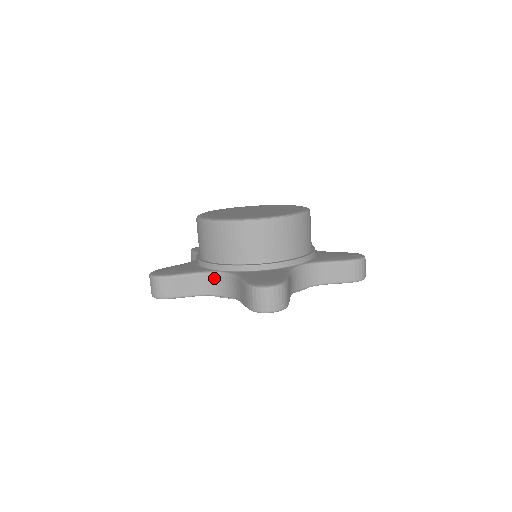
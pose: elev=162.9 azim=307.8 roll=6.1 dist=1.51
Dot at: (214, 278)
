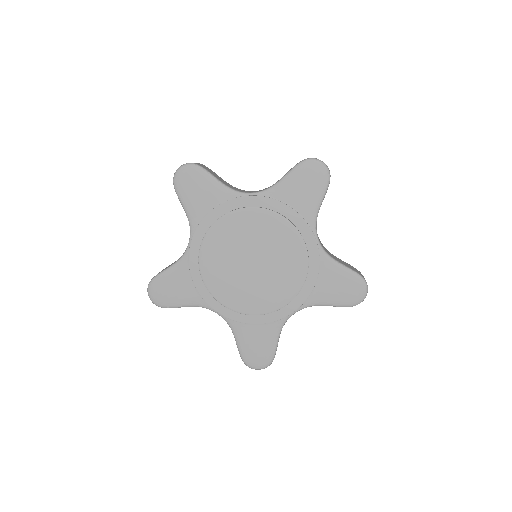
Dot at: occluded
